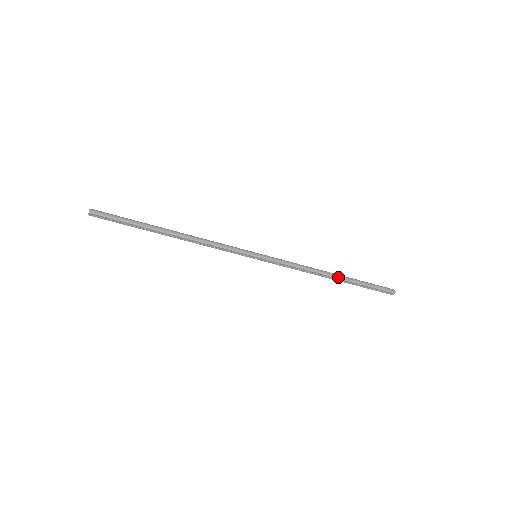
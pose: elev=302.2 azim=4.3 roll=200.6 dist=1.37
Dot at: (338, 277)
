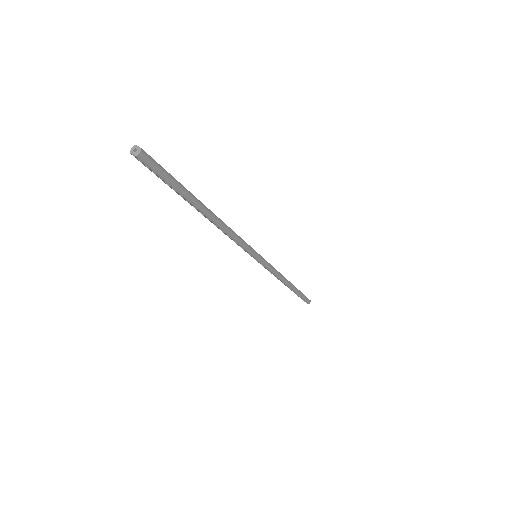
Dot at: (291, 288)
